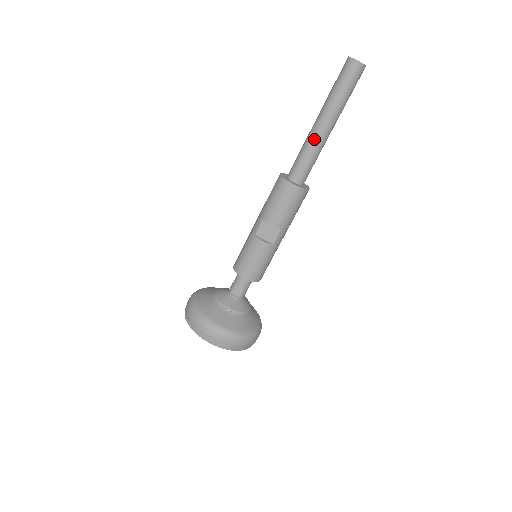
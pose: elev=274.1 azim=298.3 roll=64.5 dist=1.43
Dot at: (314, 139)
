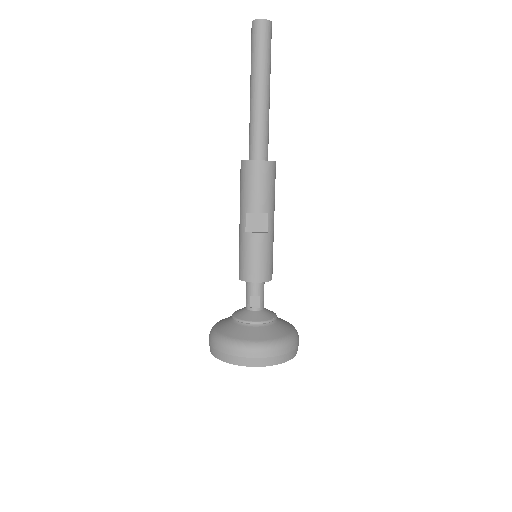
Dot at: (257, 109)
